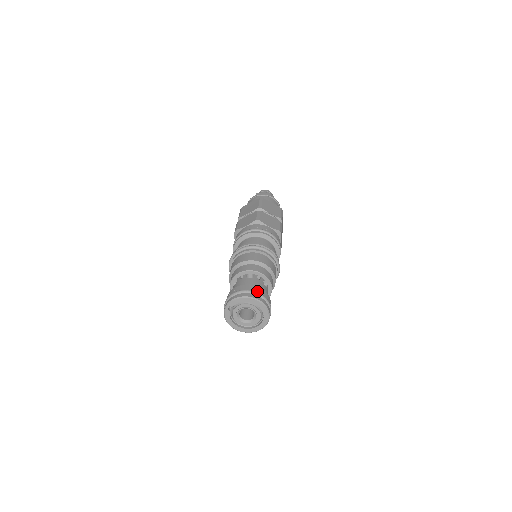
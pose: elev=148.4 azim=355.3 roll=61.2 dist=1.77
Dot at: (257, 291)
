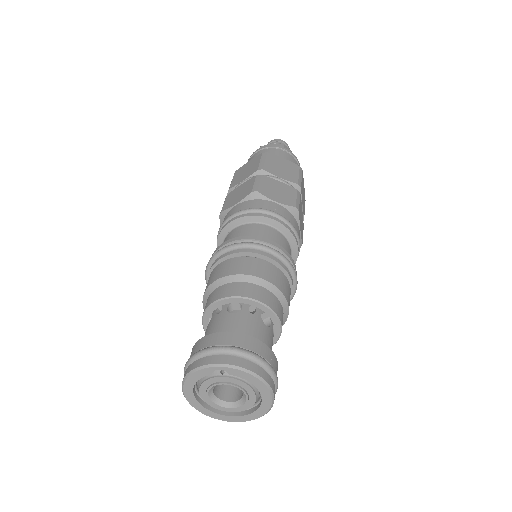
Dot at: (276, 372)
